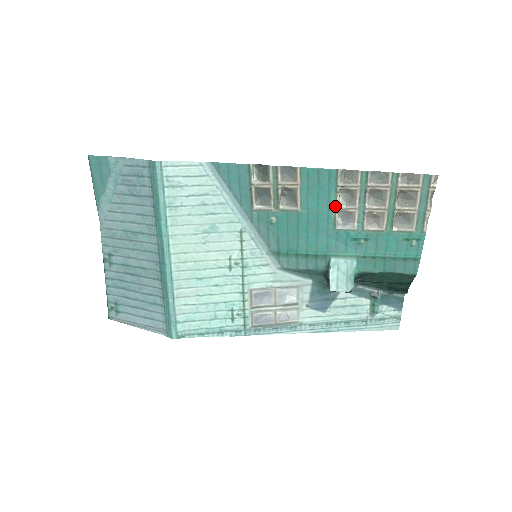
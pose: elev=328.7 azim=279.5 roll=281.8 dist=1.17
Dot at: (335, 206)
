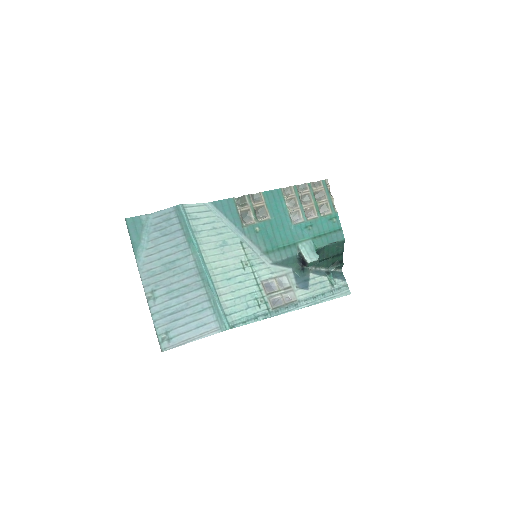
Dot at: (288, 210)
